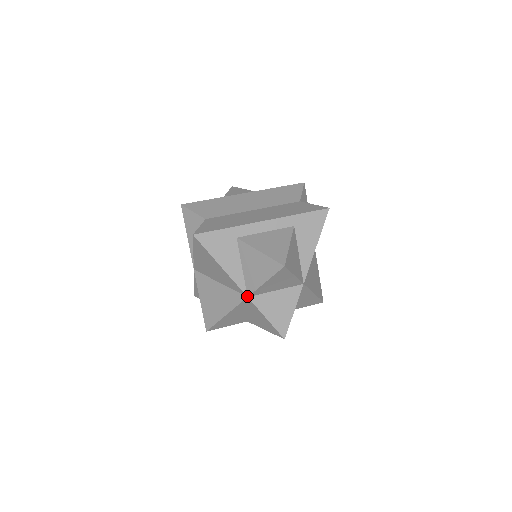
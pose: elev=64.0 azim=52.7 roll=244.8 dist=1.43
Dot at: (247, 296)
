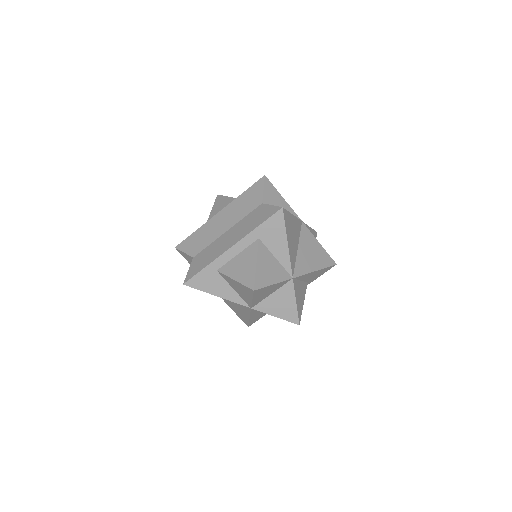
Dot at: (250, 308)
